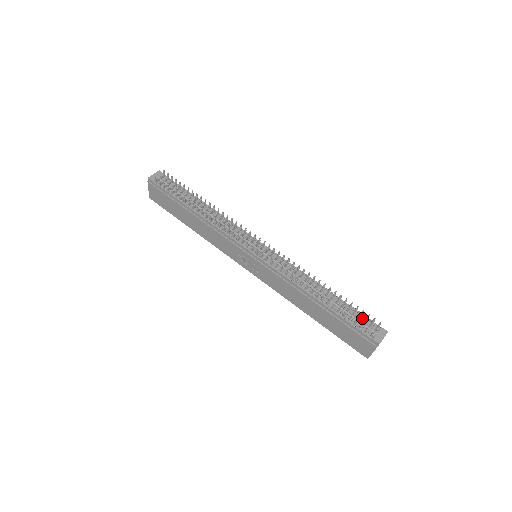
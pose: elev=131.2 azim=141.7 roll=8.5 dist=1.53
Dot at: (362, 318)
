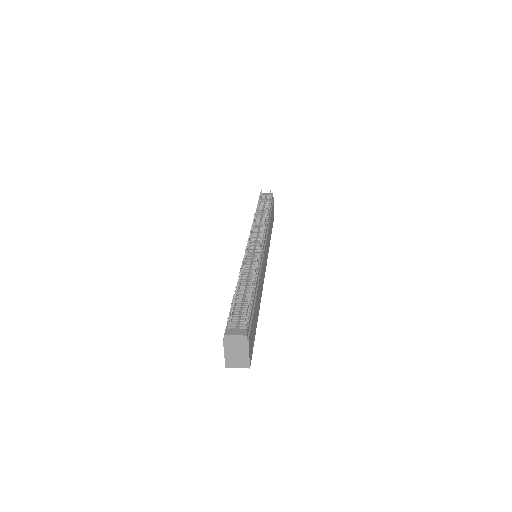
Dot at: occluded
